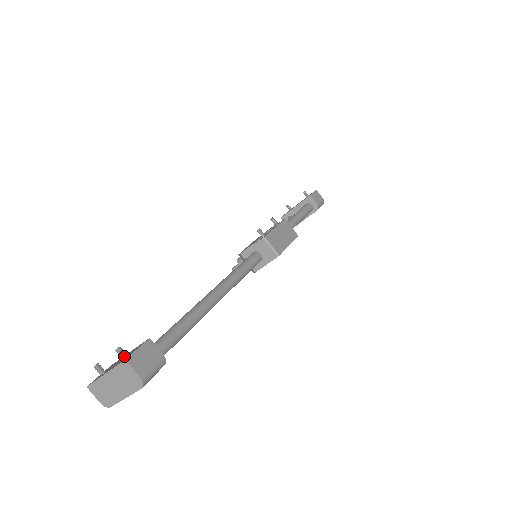
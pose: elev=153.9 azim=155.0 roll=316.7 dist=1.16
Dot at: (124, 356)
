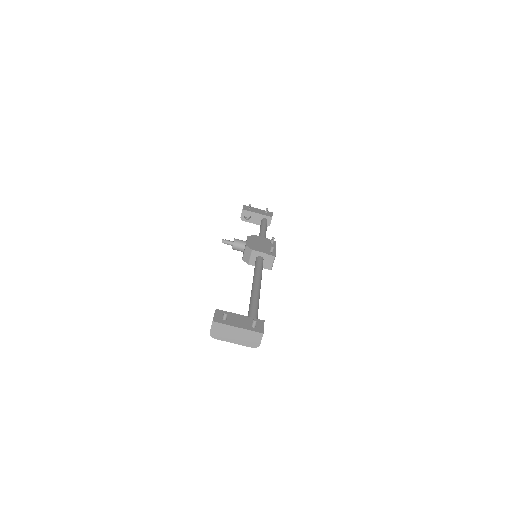
Dot at: (255, 326)
